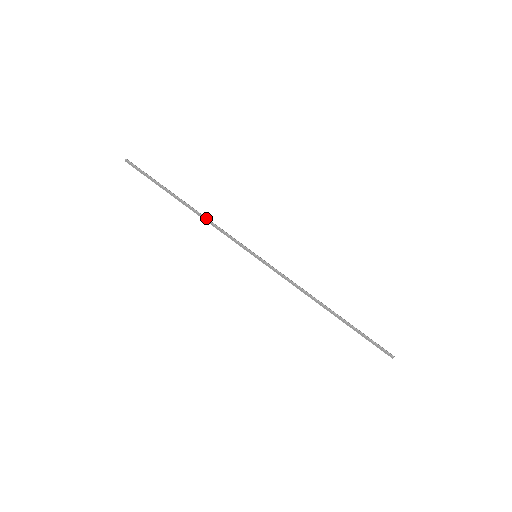
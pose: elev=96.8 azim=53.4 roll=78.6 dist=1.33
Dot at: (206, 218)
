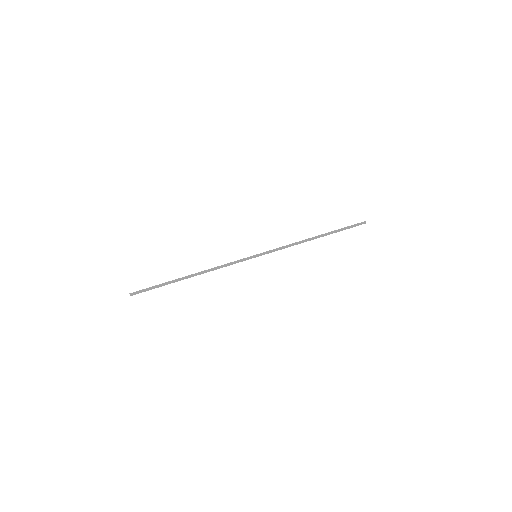
Dot at: (210, 269)
